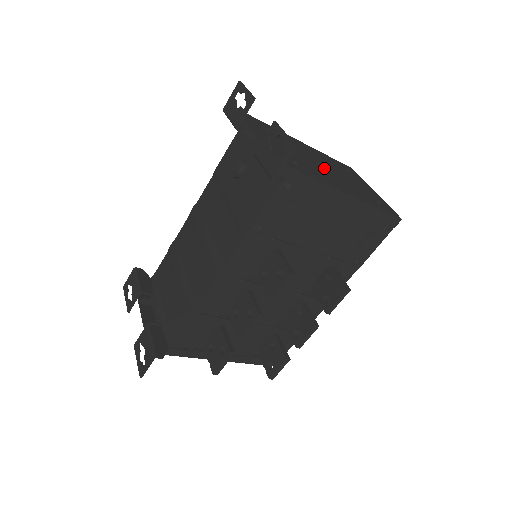
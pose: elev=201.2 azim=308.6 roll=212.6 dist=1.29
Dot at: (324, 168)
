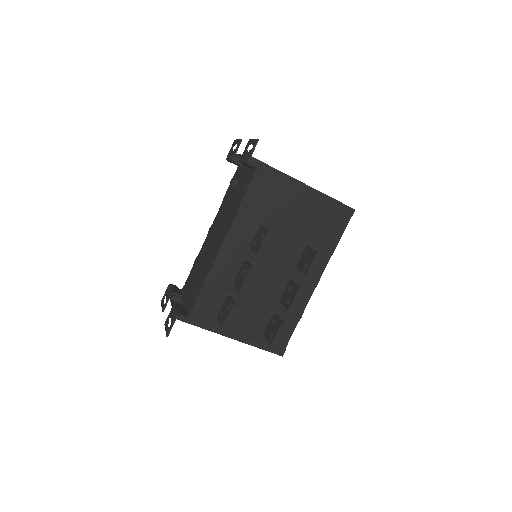
Dot at: occluded
